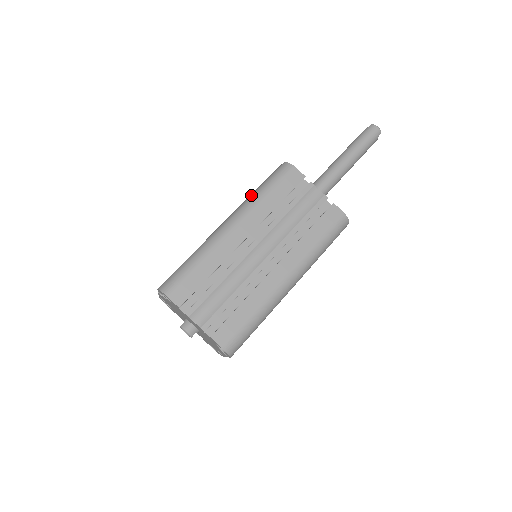
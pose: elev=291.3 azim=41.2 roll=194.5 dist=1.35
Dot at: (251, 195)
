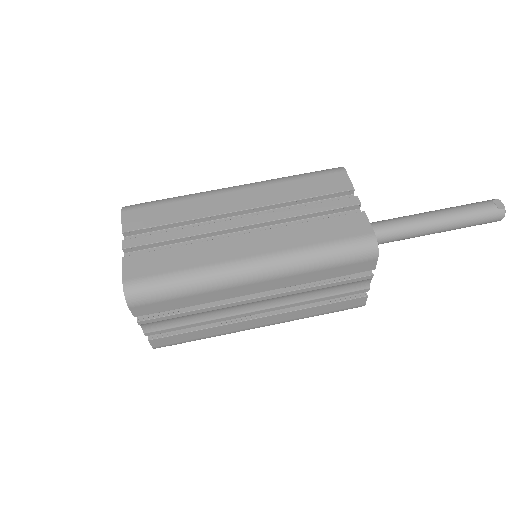
Dot at: (306, 253)
